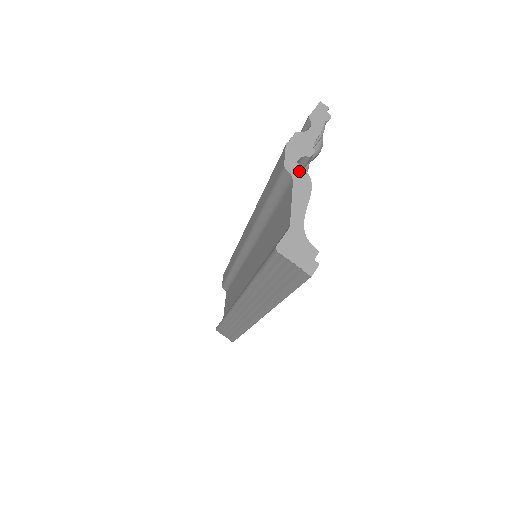
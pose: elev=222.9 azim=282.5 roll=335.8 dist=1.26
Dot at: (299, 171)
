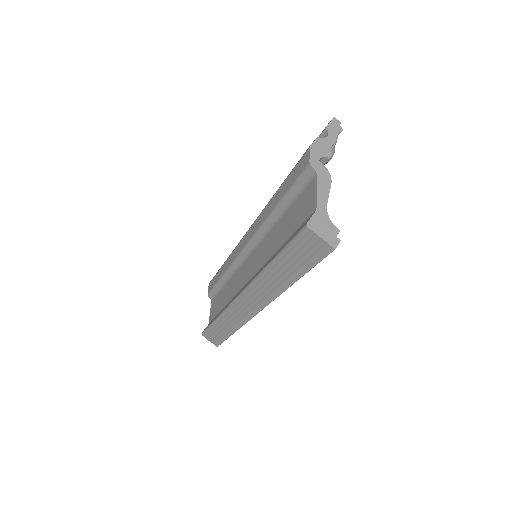
Dot at: (321, 167)
